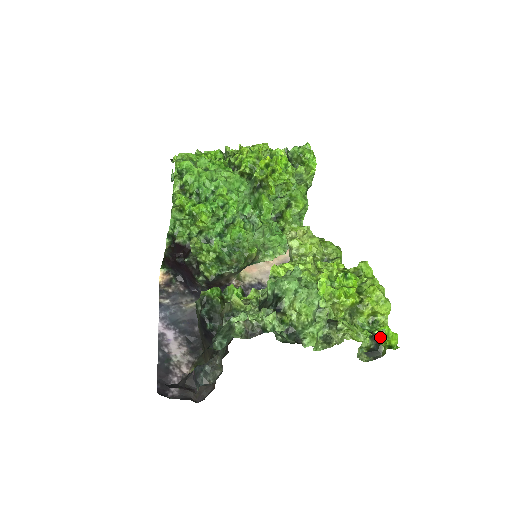
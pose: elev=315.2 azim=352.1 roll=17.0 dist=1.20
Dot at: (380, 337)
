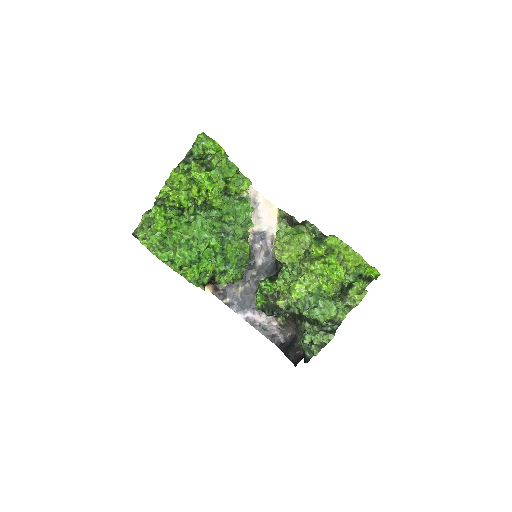
Dot at: (368, 276)
